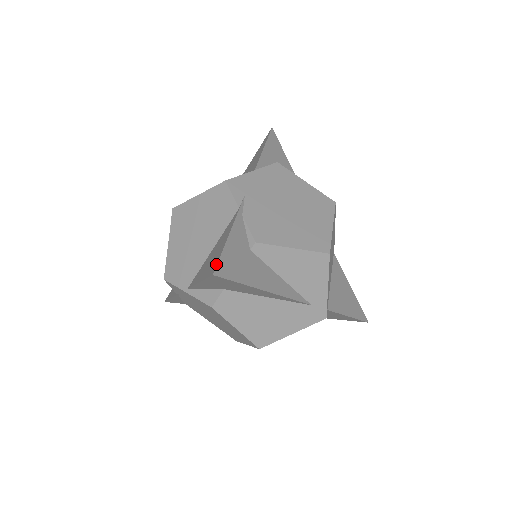
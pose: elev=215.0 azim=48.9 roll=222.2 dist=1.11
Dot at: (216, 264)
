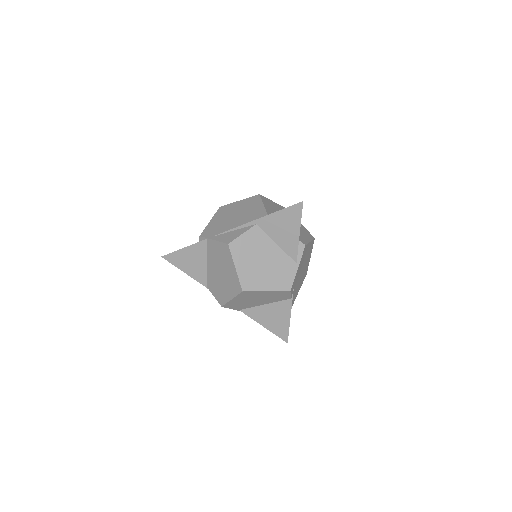
Dot at: (287, 337)
